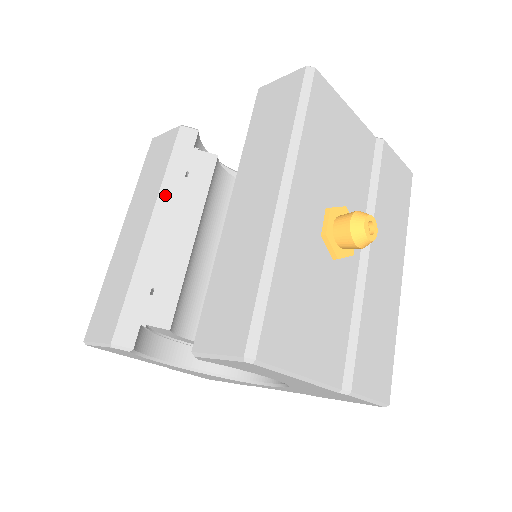
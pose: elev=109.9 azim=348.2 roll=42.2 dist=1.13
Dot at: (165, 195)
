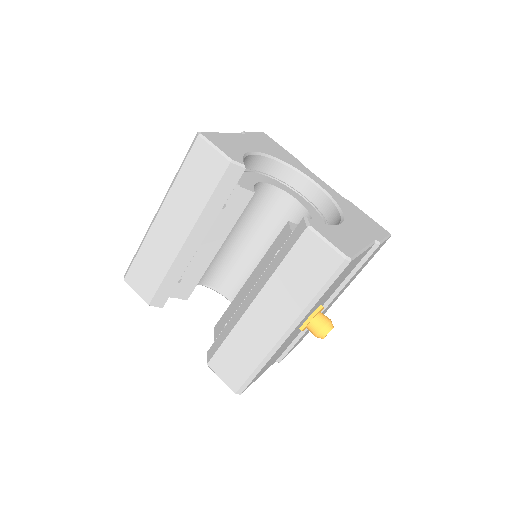
Dot at: (203, 221)
